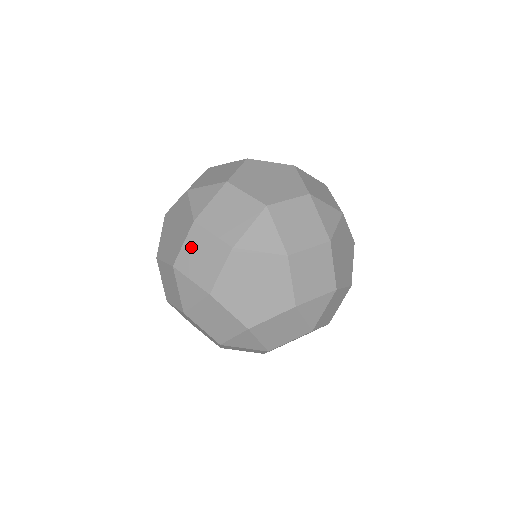
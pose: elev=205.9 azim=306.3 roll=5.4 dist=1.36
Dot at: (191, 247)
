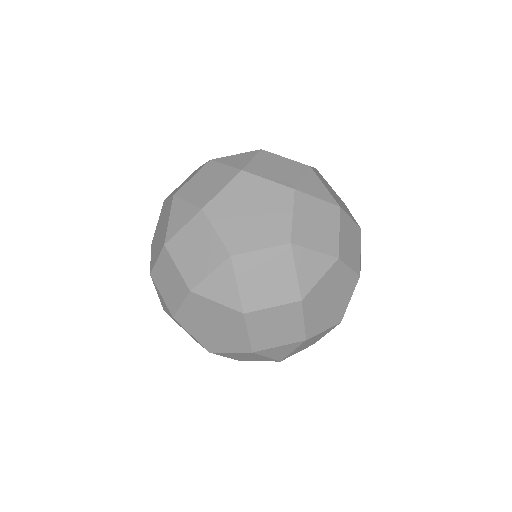
Dot at: (162, 267)
